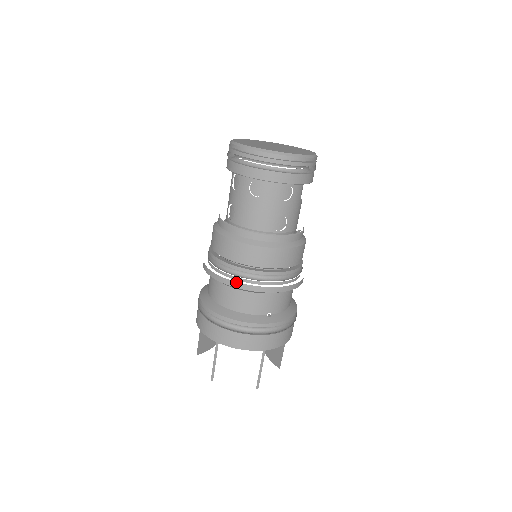
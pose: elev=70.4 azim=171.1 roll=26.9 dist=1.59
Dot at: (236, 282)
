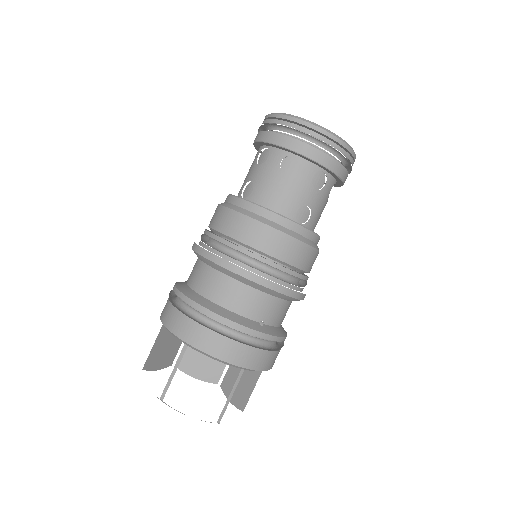
Dot at: (237, 266)
